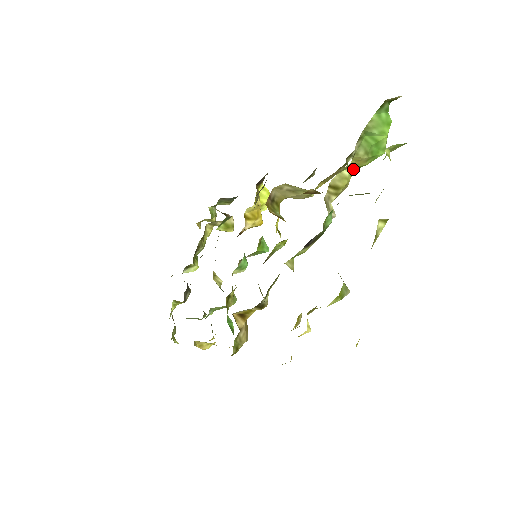
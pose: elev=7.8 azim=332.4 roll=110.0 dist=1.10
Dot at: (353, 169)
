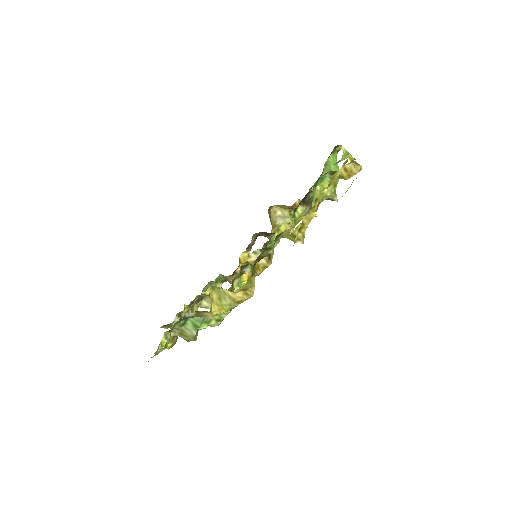
Dot at: (321, 190)
